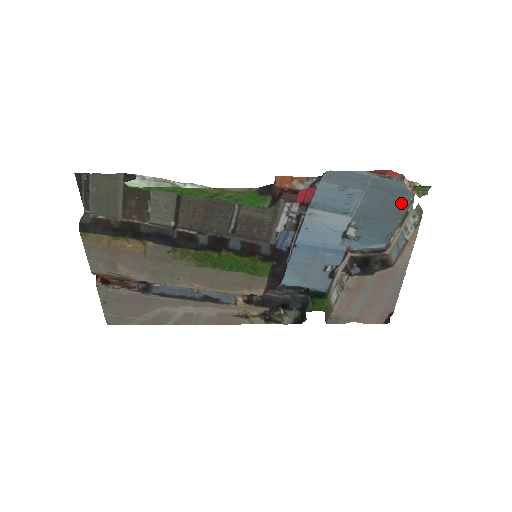
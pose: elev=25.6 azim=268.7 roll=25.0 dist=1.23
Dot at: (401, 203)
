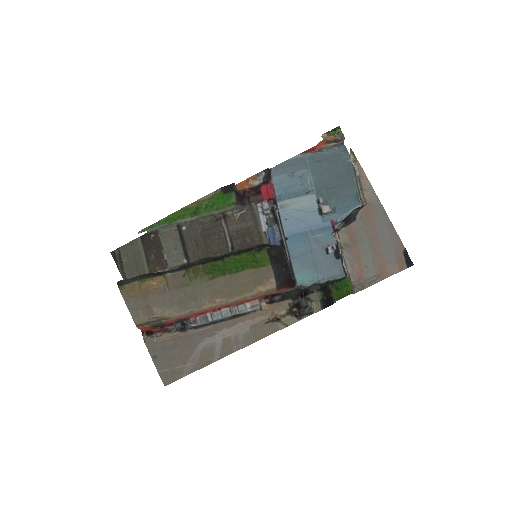
Dot at: (344, 165)
